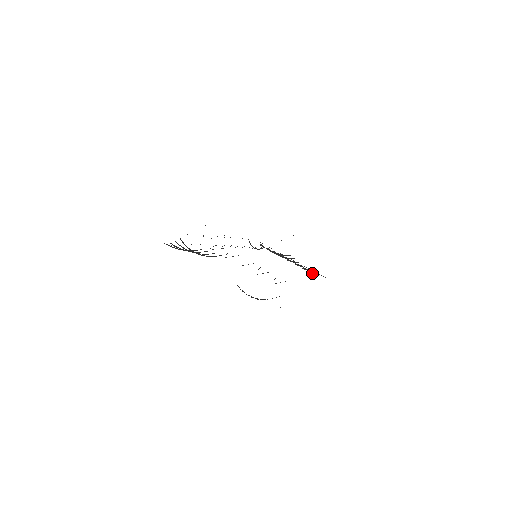
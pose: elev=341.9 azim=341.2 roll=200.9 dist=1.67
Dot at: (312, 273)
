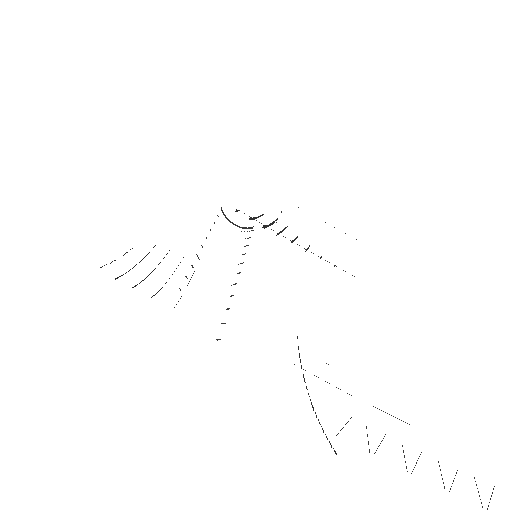
Dot at: occluded
